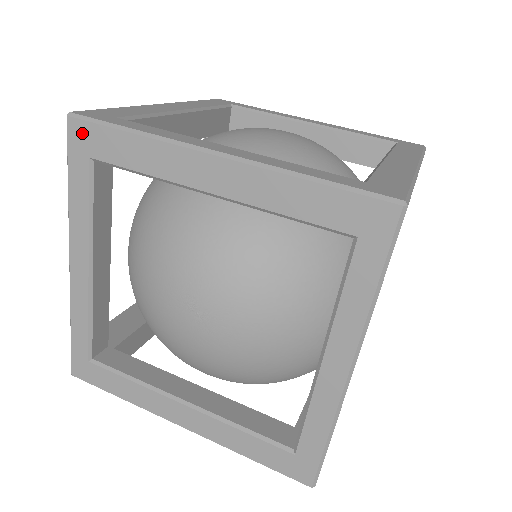
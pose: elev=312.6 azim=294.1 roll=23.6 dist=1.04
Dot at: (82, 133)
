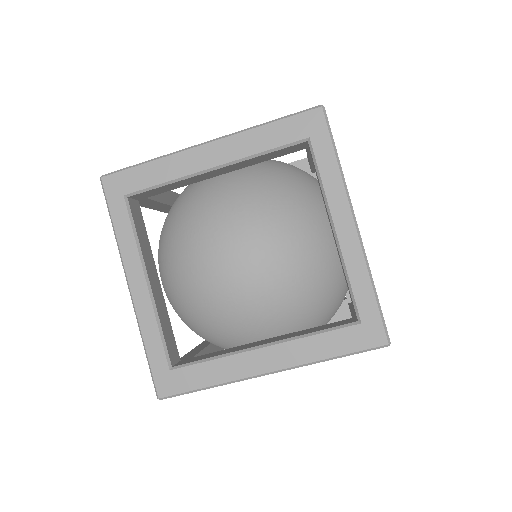
Dot at: occluded
